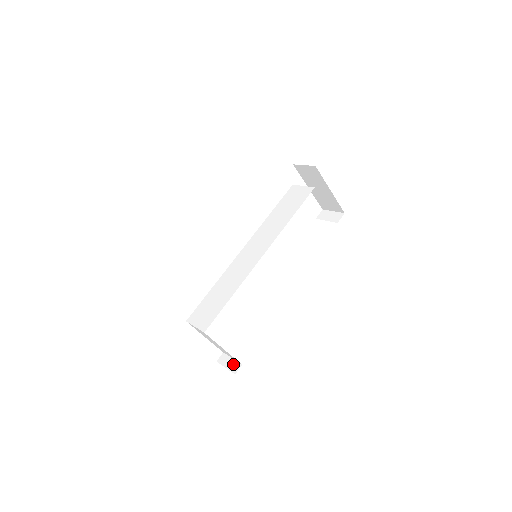
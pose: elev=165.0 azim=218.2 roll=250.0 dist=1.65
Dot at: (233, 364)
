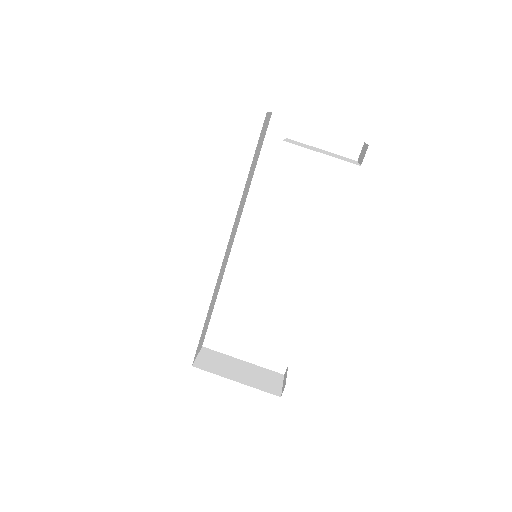
Dot at: (284, 383)
